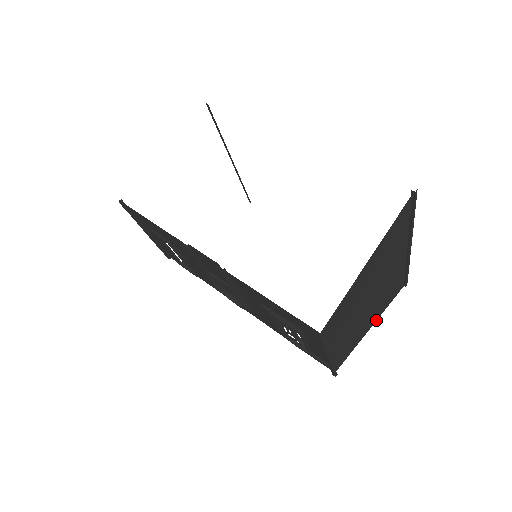
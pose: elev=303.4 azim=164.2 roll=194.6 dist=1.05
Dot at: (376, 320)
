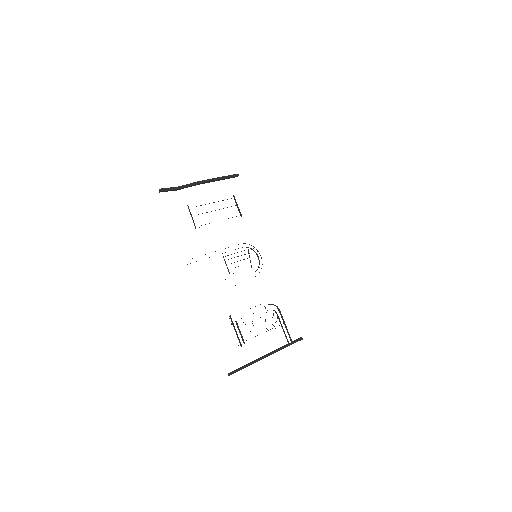
Dot at: occluded
